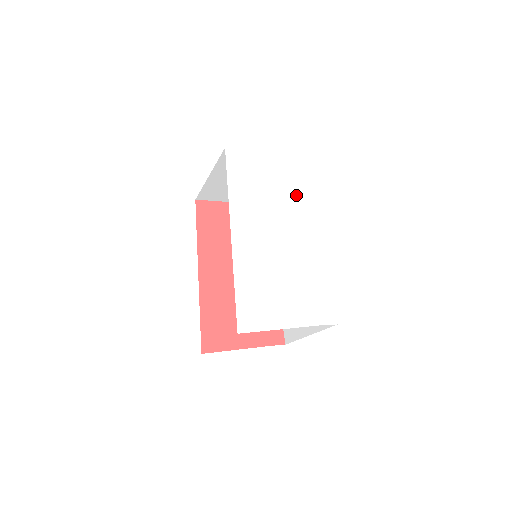
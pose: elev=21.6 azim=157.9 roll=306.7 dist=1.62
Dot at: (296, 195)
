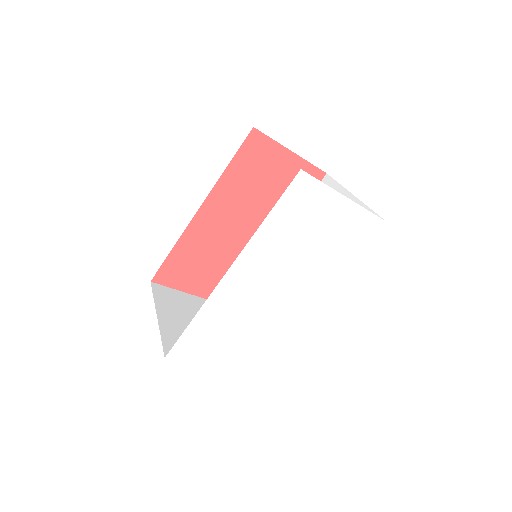
Dot at: (334, 258)
